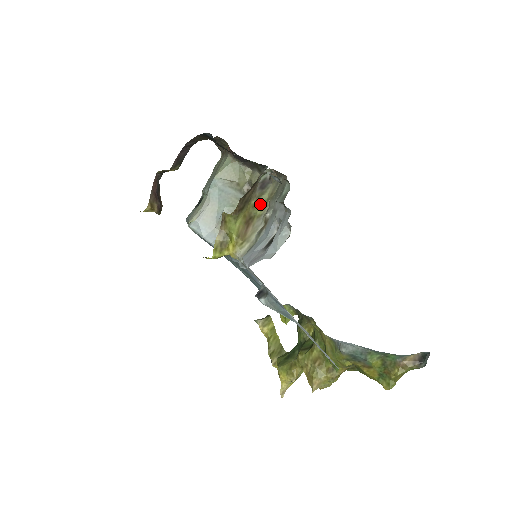
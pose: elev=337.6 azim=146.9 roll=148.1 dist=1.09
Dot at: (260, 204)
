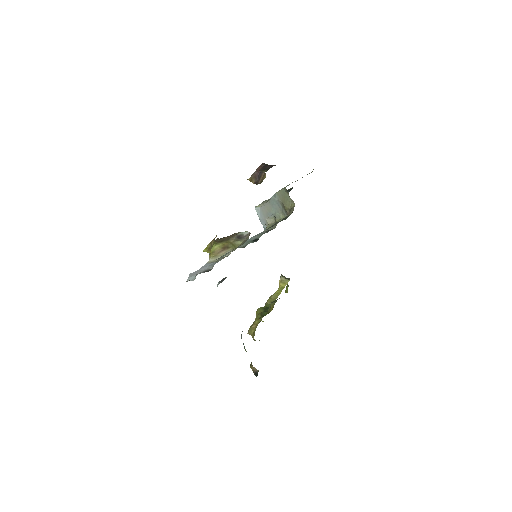
Dot at: (235, 244)
